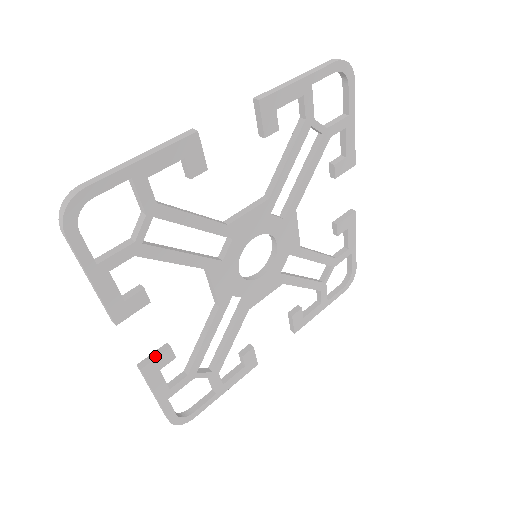
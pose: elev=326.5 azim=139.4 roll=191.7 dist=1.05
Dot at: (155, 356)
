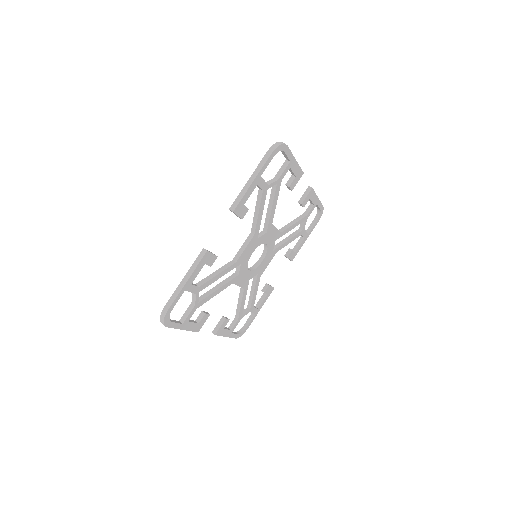
Dot at: (219, 326)
